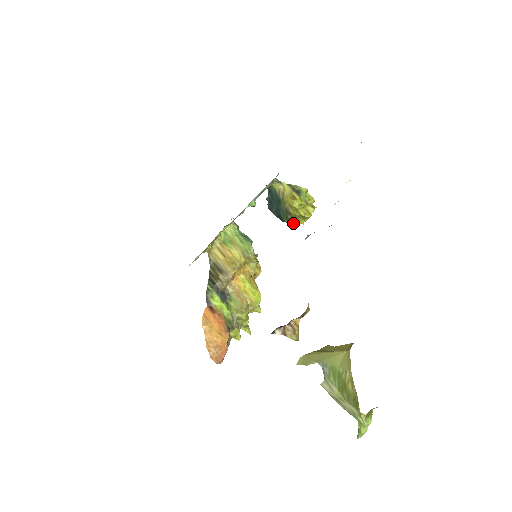
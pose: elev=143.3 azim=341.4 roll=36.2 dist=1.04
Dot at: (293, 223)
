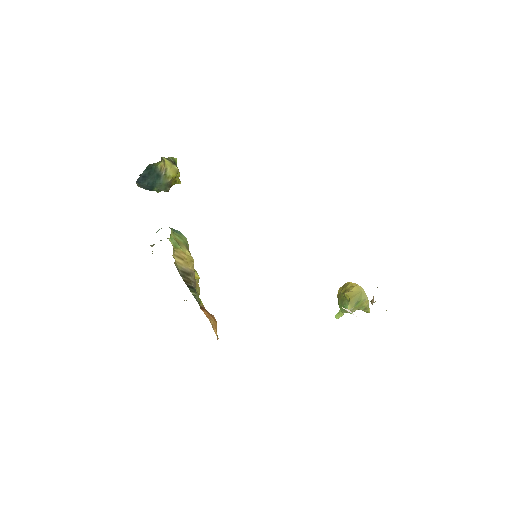
Dot at: occluded
